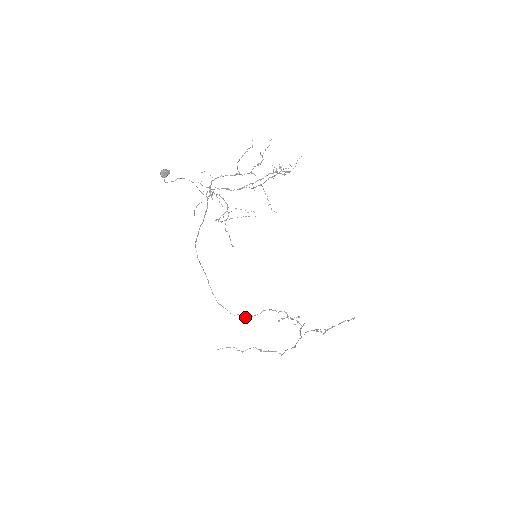
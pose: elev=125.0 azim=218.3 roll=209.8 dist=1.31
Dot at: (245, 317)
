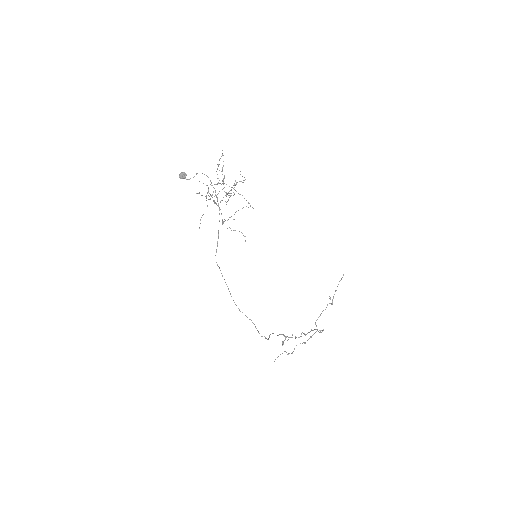
Dot at: (266, 338)
